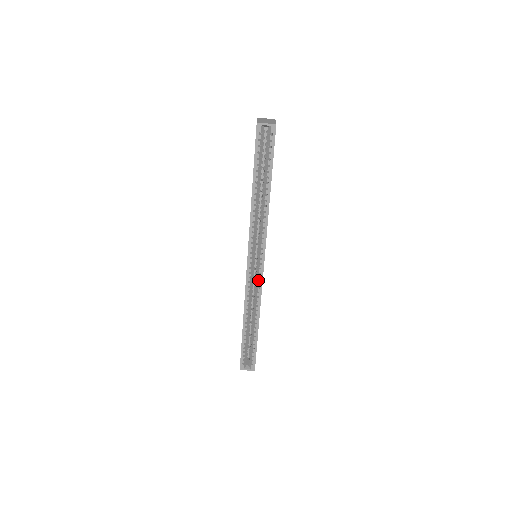
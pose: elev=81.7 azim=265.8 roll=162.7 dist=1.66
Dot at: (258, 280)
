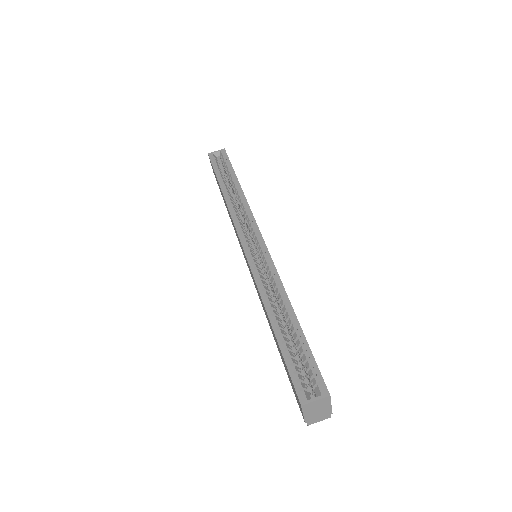
Dot at: (264, 256)
